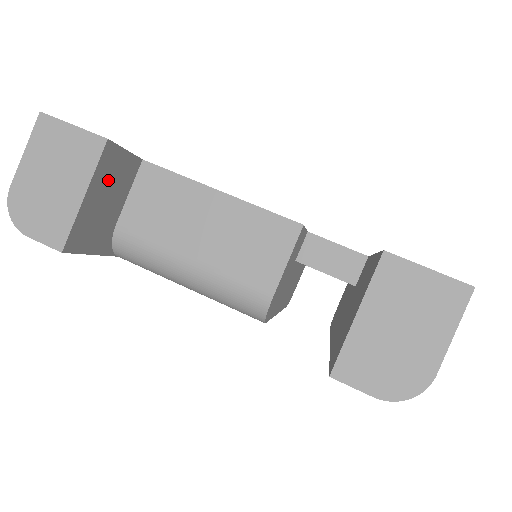
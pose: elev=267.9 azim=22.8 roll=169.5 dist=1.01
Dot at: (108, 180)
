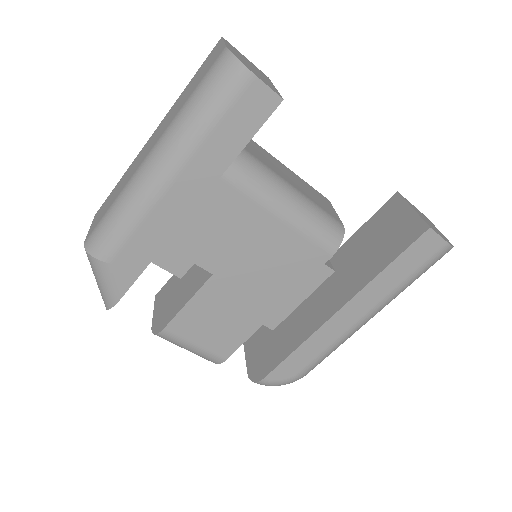
Dot at: occluded
